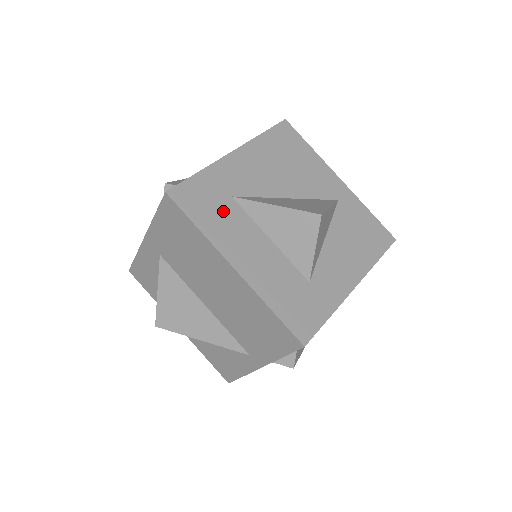
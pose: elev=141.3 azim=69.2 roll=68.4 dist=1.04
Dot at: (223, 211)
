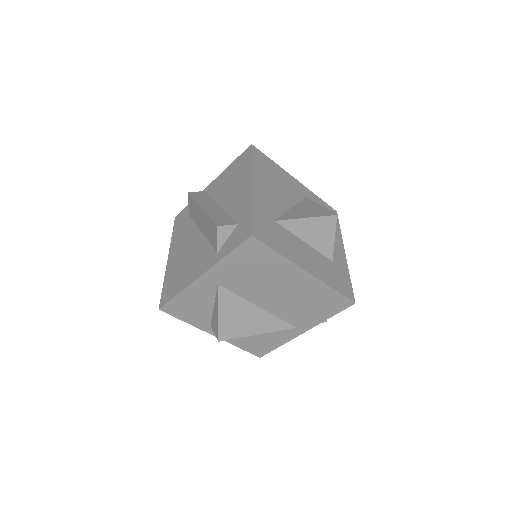
Dot at: (279, 234)
